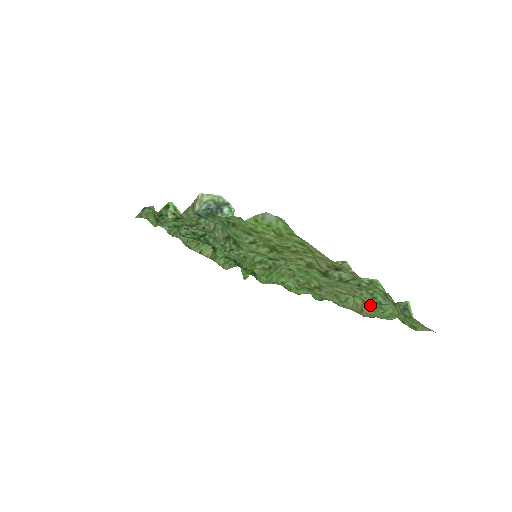
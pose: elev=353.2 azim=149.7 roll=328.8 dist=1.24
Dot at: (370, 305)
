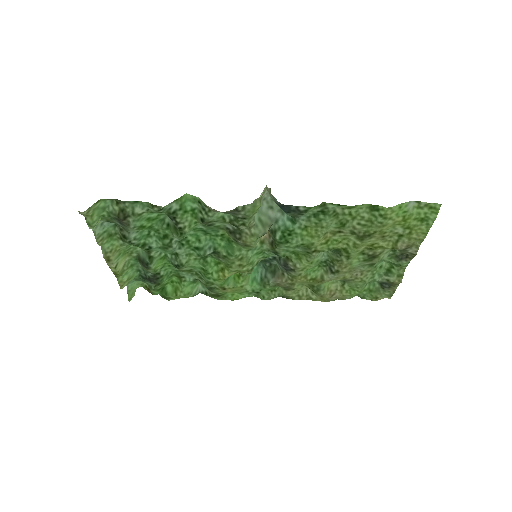
Dot at: (355, 286)
